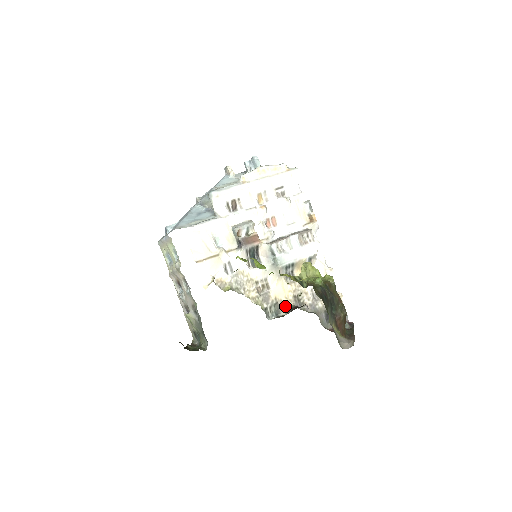
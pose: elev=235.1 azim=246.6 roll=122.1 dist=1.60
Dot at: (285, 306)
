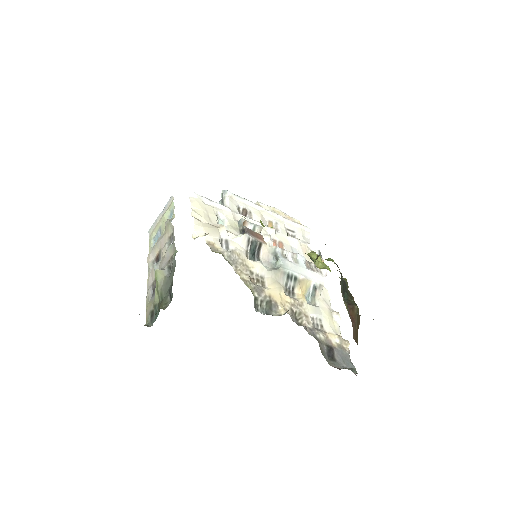
Dot at: (279, 310)
